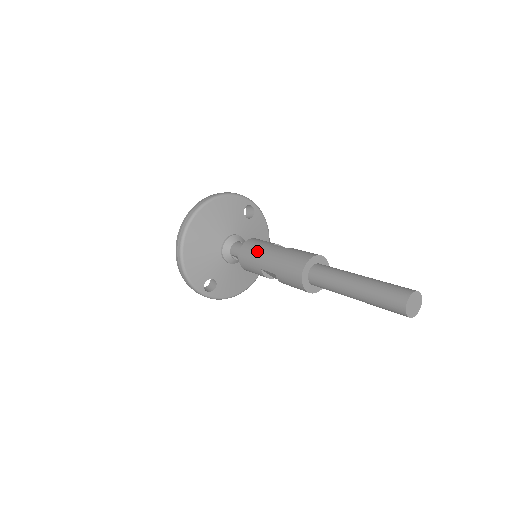
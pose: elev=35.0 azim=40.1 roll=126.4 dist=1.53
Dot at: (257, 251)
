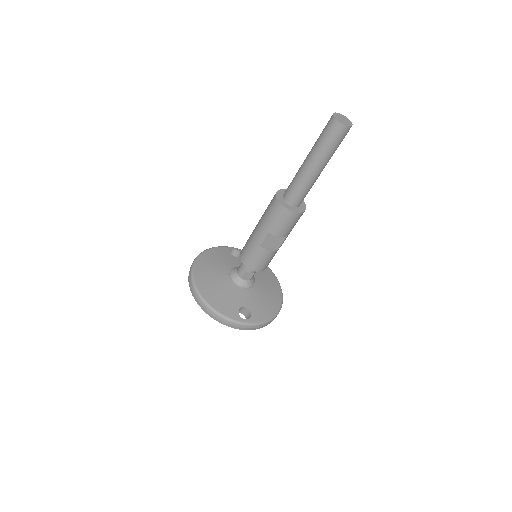
Dot at: (249, 241)
